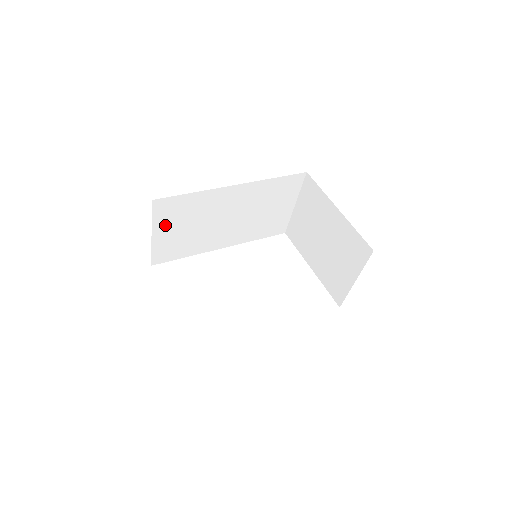
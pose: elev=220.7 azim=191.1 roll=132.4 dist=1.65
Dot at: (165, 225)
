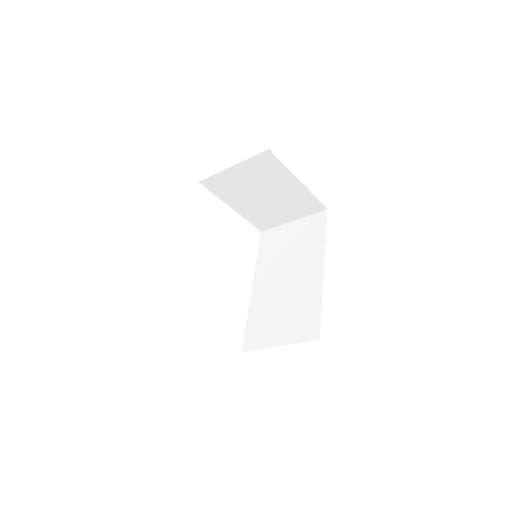
Dot at: occluded
